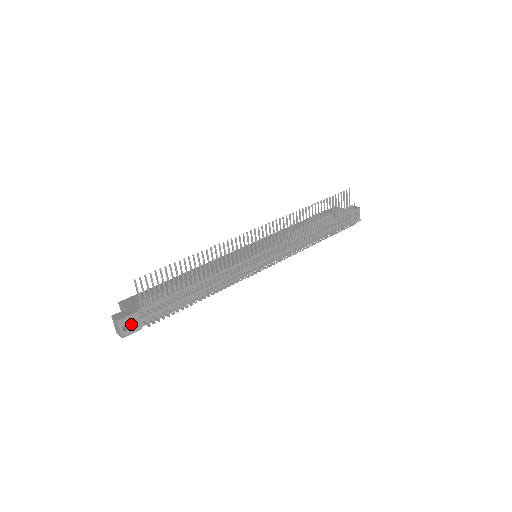
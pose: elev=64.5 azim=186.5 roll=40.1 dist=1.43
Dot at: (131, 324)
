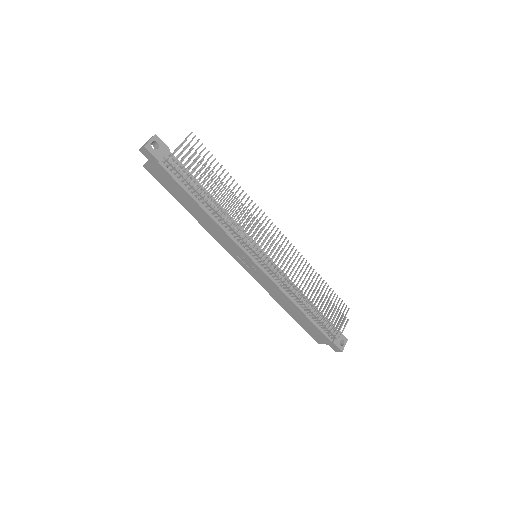
Dot at: (158, 149)
